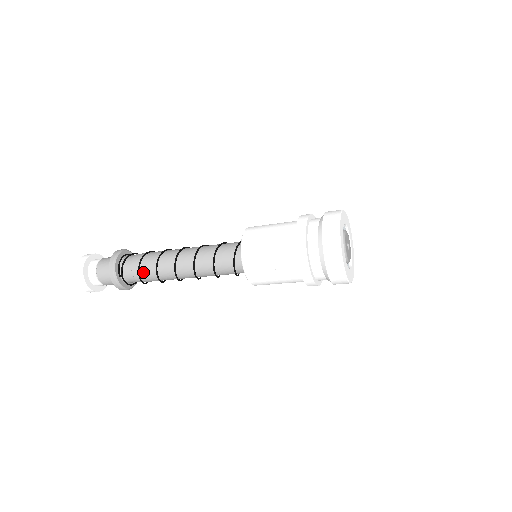
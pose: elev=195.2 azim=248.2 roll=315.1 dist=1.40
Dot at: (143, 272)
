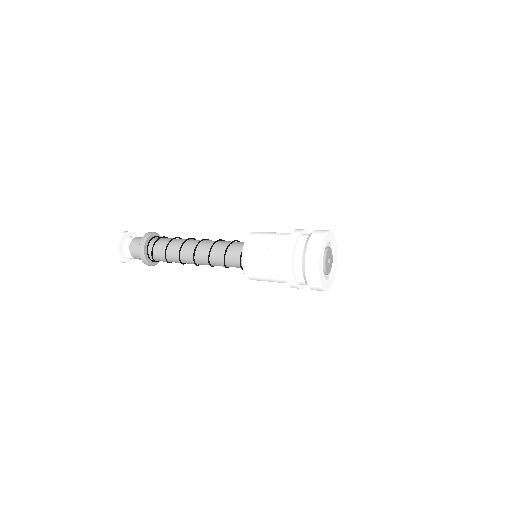
Dot at: occluded
